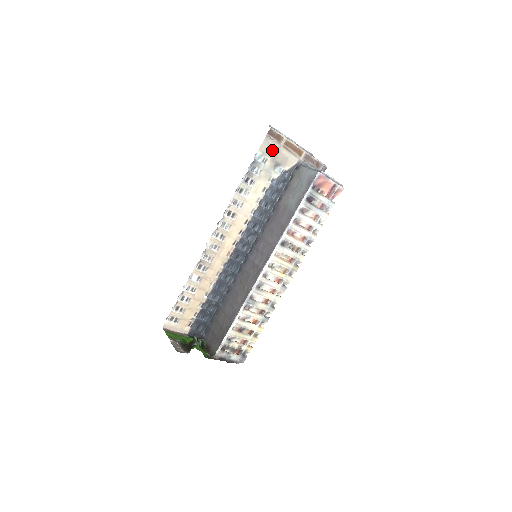
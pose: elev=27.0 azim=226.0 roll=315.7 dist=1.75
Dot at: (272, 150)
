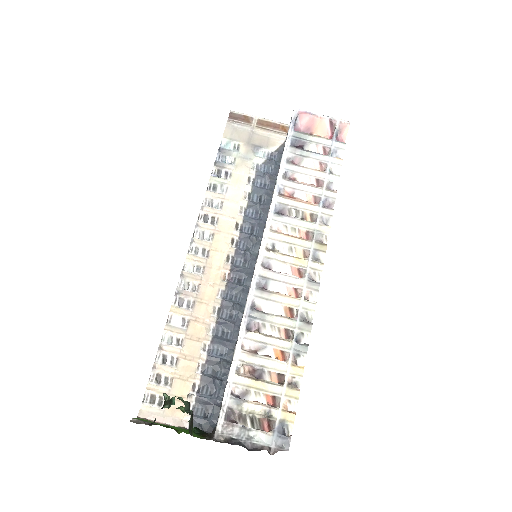
Dot at: (242, 134)
